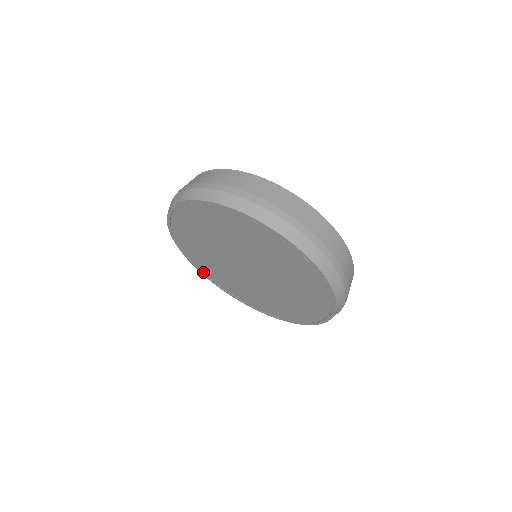
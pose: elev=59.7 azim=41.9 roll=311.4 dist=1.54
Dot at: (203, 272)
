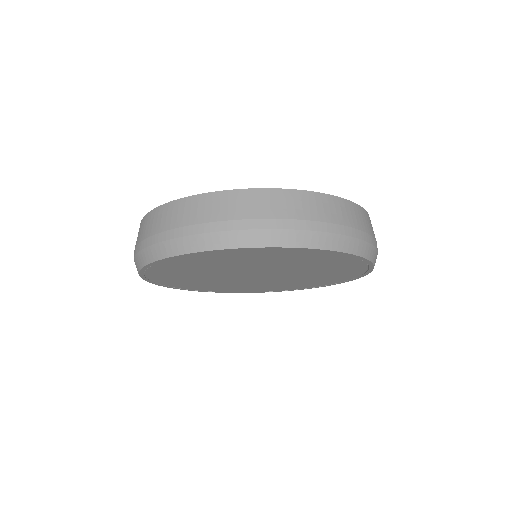
Dot at: (157, 282)
